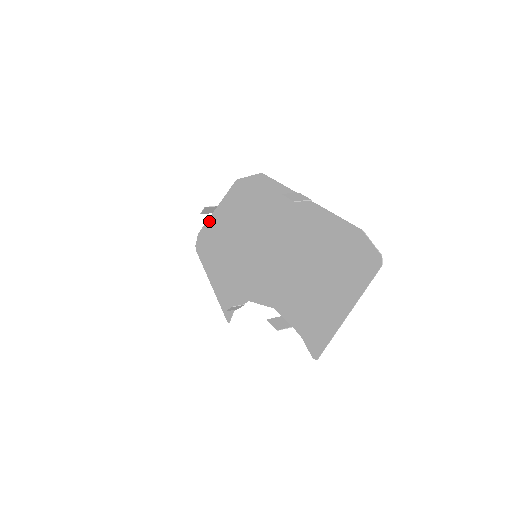
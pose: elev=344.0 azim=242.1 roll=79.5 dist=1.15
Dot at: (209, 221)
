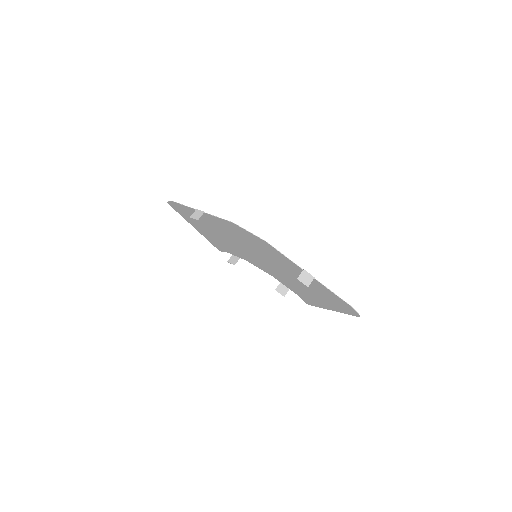
Dot at: (191, 209)
